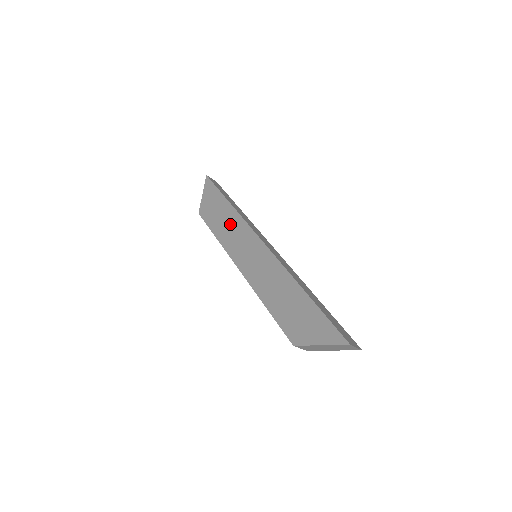
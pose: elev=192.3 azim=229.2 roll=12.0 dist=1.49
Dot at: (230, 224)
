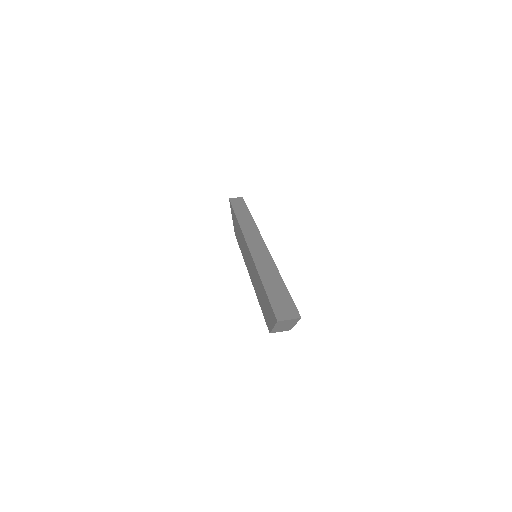
Dot at: (240, 236)
